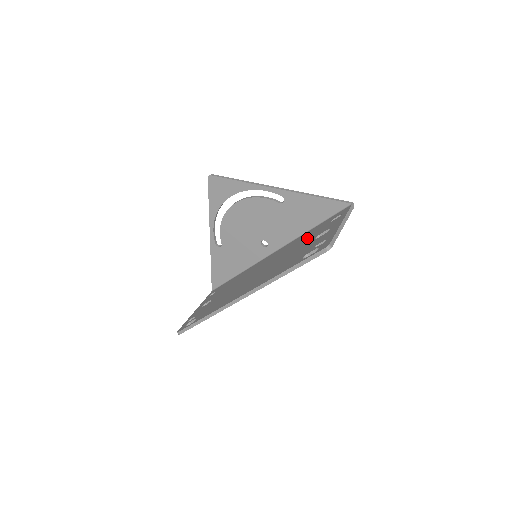
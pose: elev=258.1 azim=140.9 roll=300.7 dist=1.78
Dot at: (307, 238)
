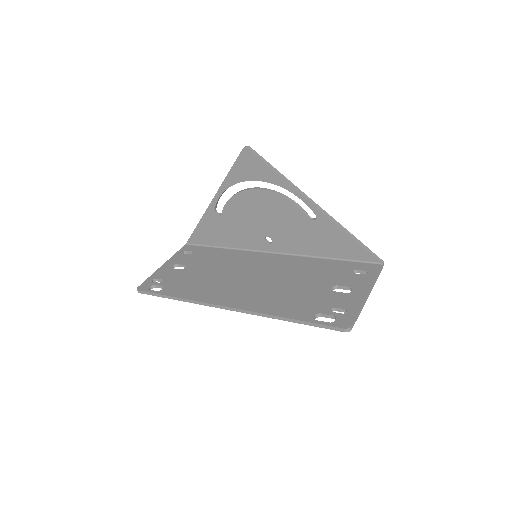
Dot at: (320, 274)
